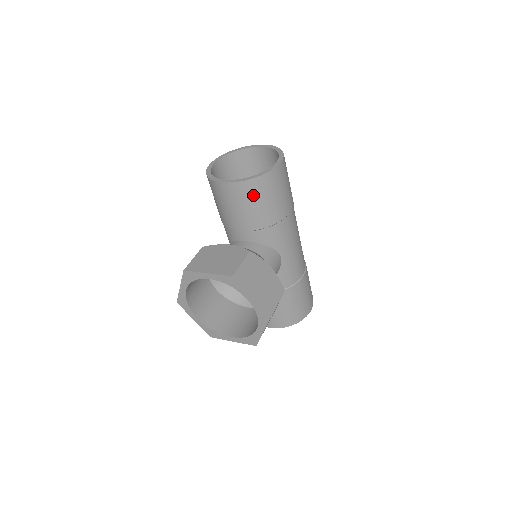
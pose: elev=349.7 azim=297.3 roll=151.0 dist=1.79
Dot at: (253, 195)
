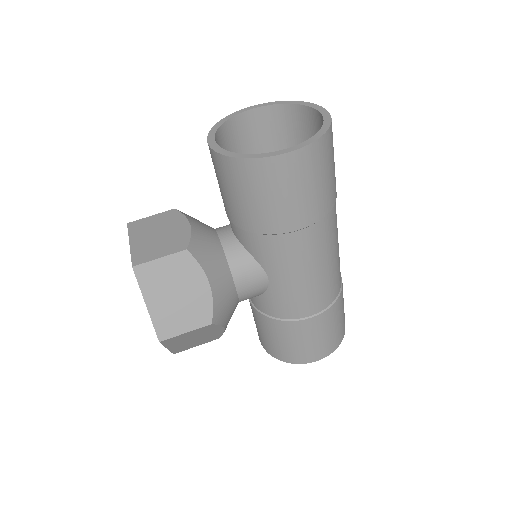
Dot at: (231, 180)
